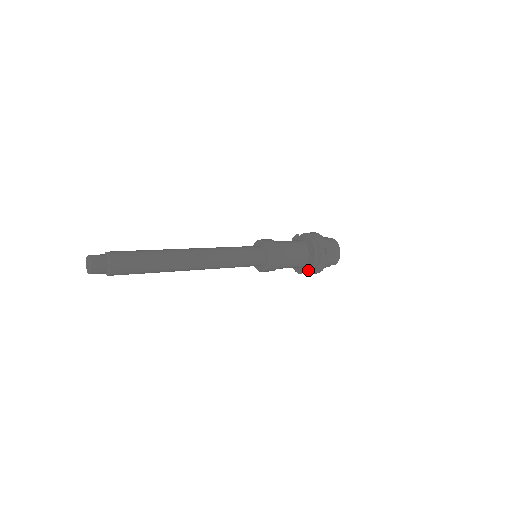
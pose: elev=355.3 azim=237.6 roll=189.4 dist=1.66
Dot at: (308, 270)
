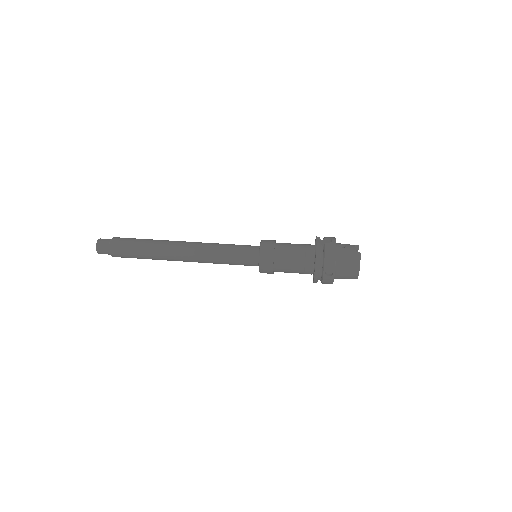
Dot at: occluded
